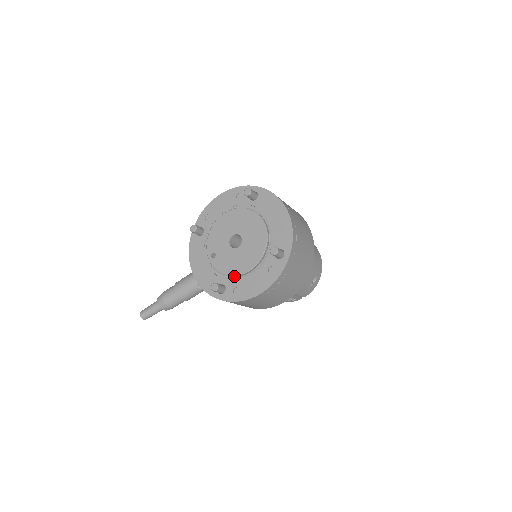
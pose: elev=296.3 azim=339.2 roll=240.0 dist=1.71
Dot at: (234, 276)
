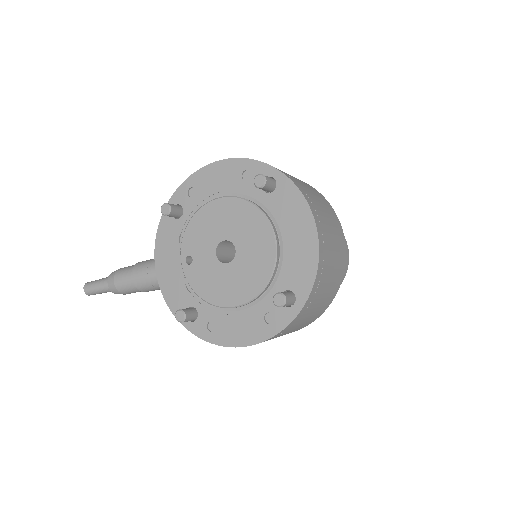
Dot at: (213, 304)
